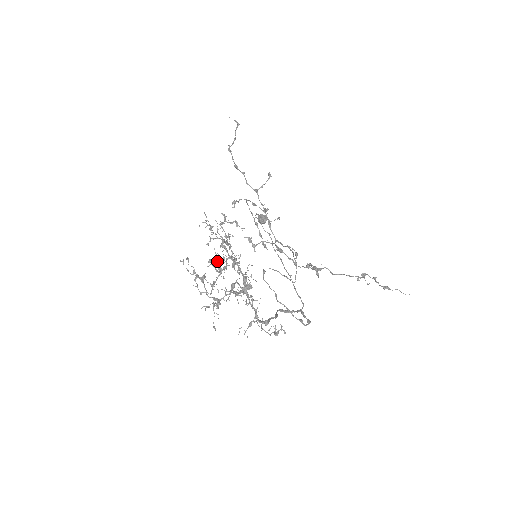
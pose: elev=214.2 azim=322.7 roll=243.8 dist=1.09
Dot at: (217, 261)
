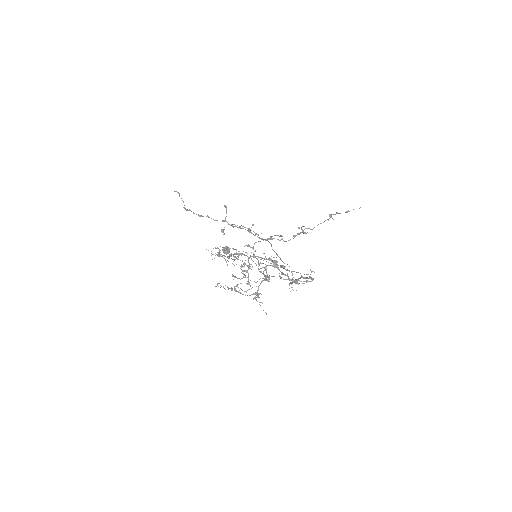
Dot at: occluded
